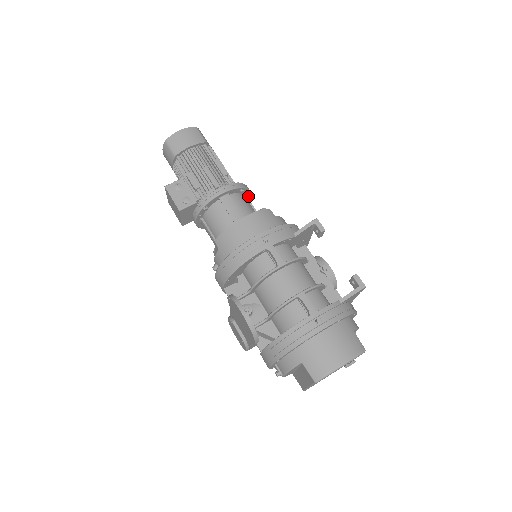
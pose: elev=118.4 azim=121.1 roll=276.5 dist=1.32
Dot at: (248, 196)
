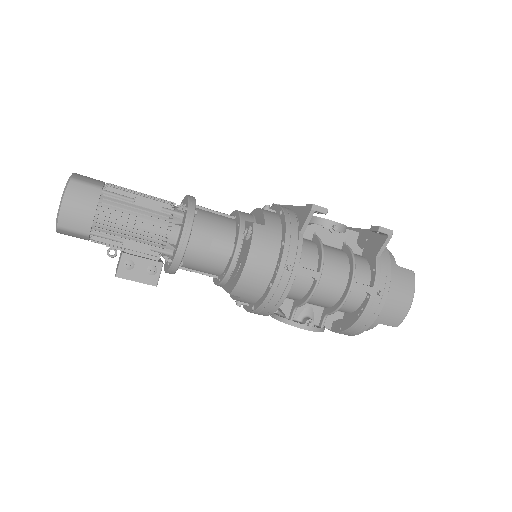
Dot at: occluded
